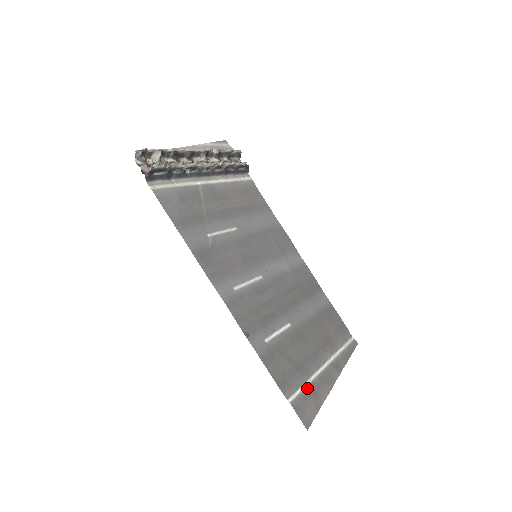
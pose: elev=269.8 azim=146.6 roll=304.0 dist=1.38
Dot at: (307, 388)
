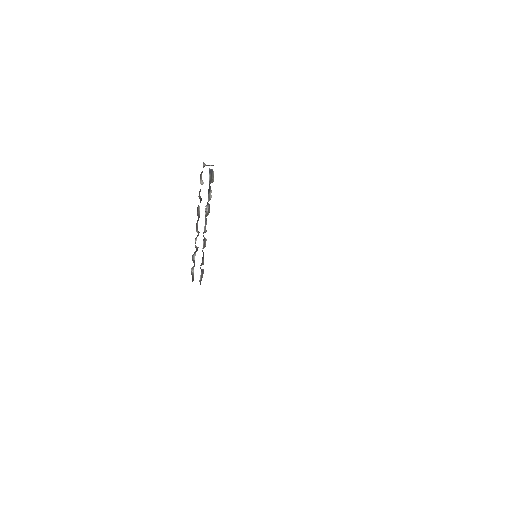
Dot at: occluded
